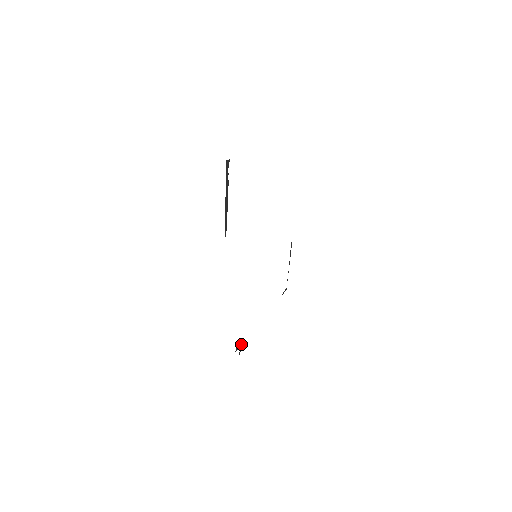
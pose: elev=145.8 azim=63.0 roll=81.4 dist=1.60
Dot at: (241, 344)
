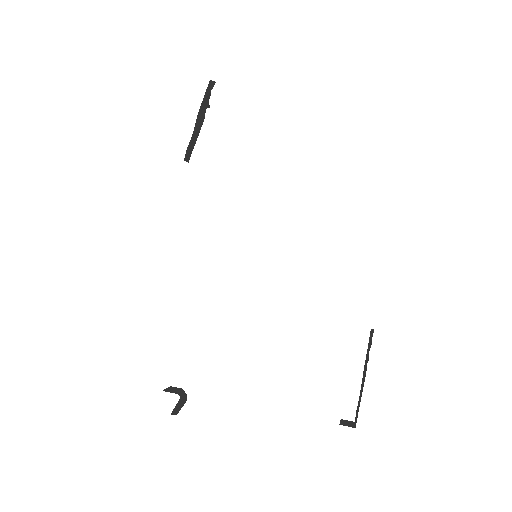
Dot at: (186, 395)
